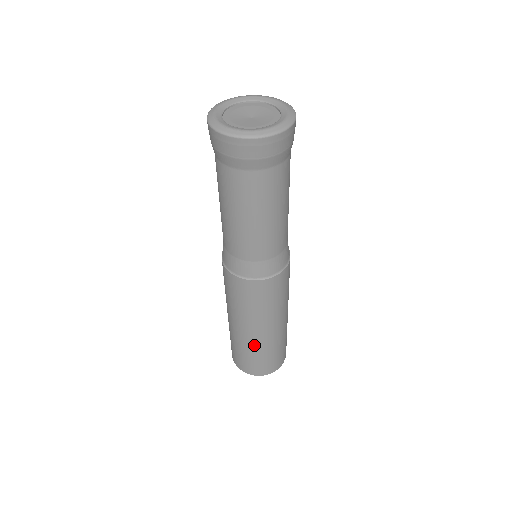
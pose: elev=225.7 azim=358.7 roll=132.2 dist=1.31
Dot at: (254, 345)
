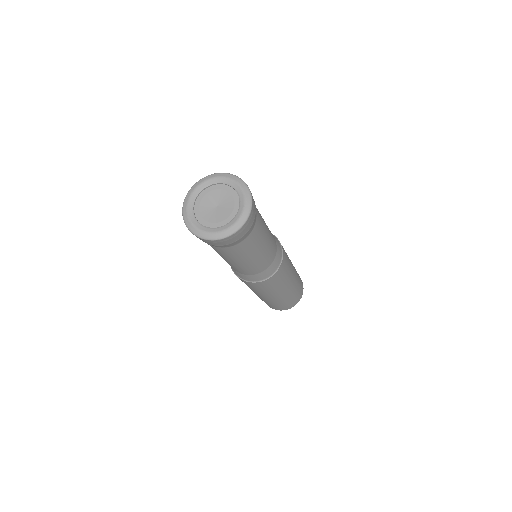
Dot at: occluded
